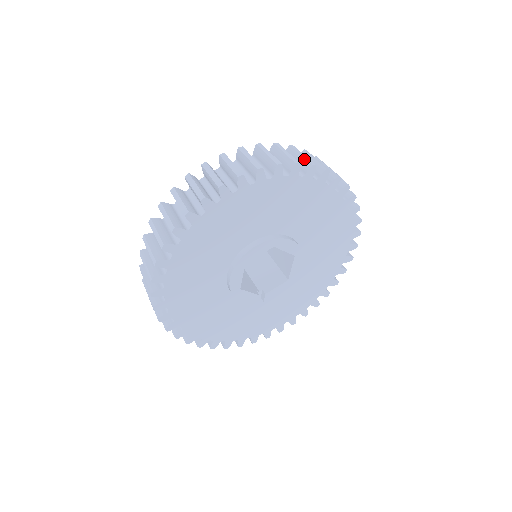
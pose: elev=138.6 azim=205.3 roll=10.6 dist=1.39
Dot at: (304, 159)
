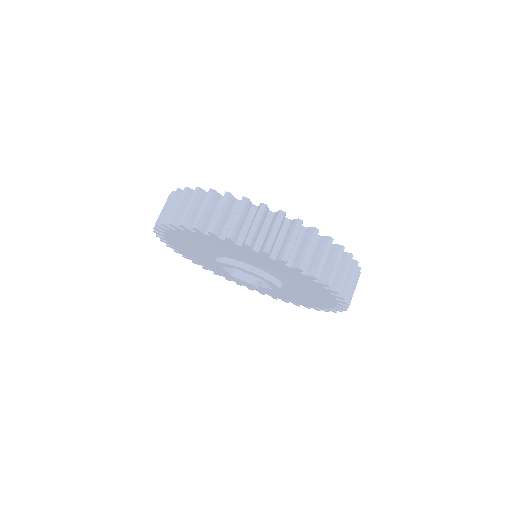
Dot at: occluded
